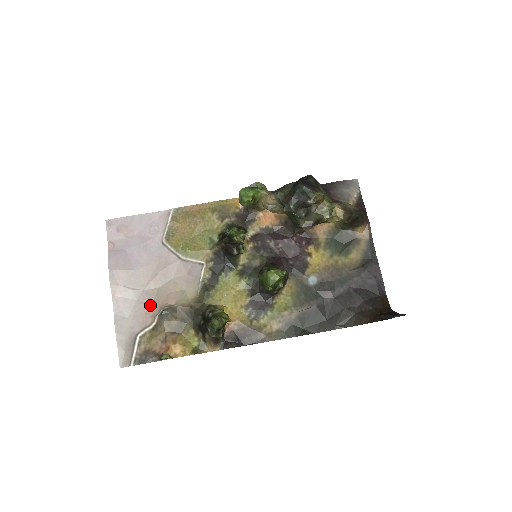
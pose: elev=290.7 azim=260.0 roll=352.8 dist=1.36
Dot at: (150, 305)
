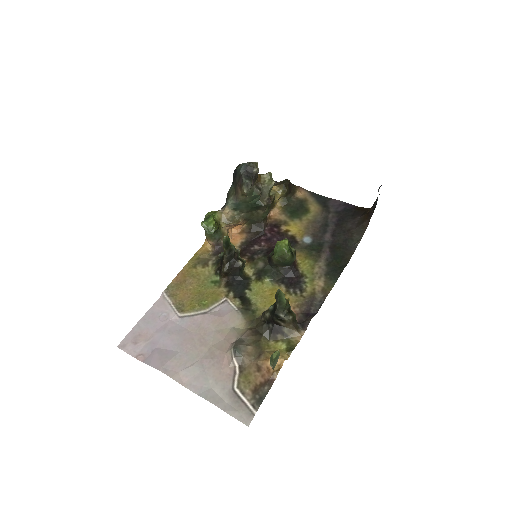
Dot at: (219, 361)
